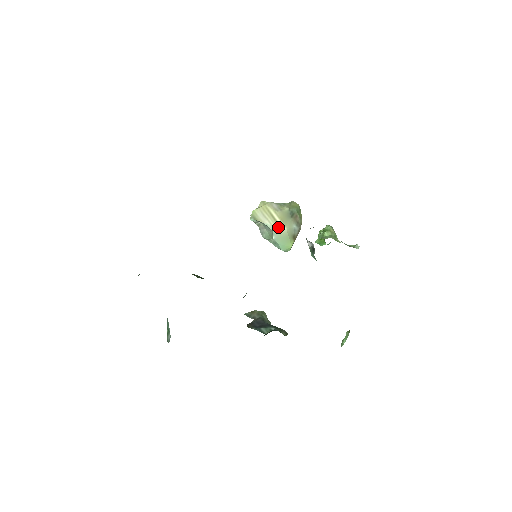
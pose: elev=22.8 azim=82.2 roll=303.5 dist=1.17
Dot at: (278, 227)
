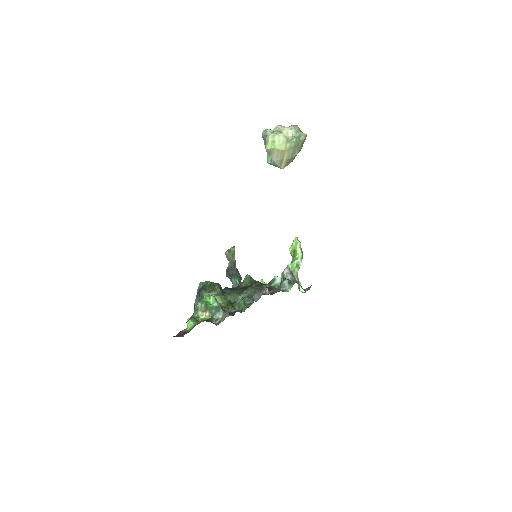
Dot at: (279, 166)
